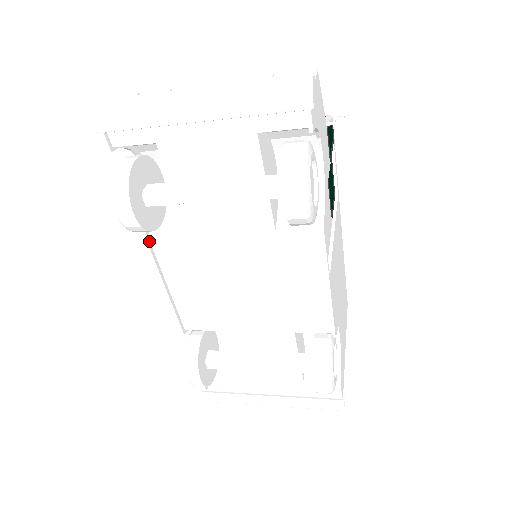
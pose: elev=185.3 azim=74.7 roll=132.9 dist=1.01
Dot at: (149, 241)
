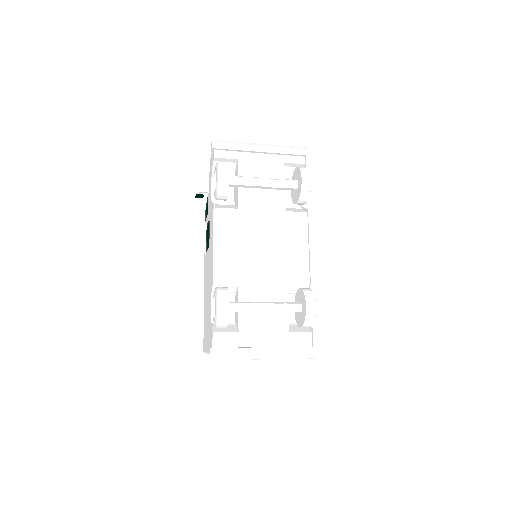
Dot at: (215, 210)
